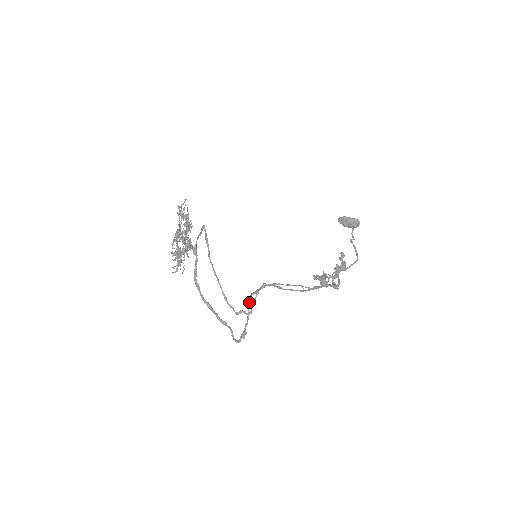
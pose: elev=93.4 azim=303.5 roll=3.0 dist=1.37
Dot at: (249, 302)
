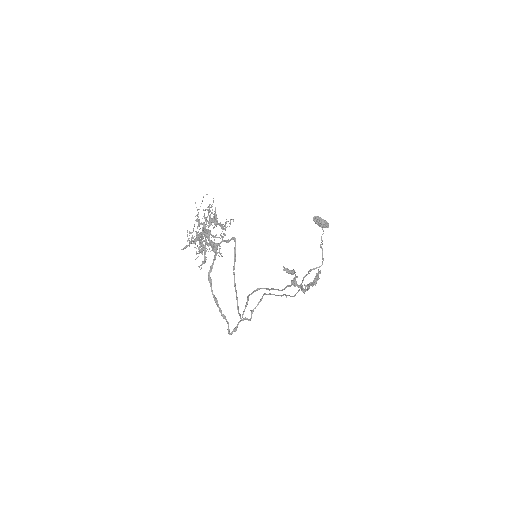
Dot at: (247, 303)
